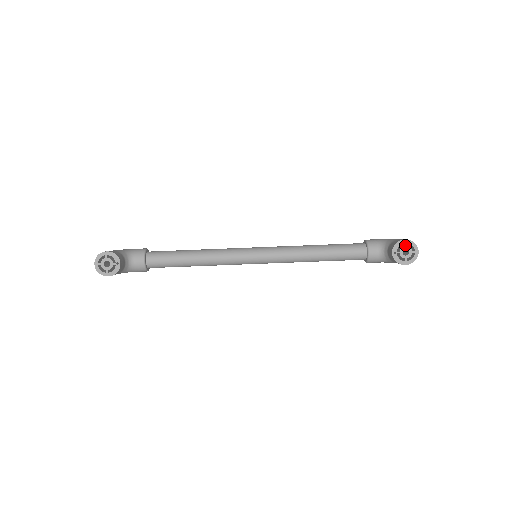
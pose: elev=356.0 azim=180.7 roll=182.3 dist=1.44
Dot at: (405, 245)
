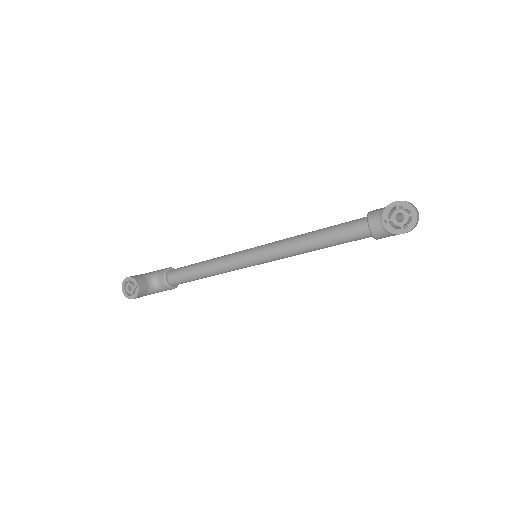
Dot at: (396, 208)
